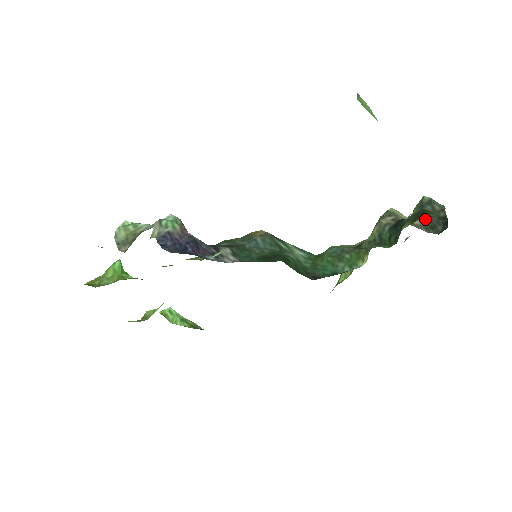
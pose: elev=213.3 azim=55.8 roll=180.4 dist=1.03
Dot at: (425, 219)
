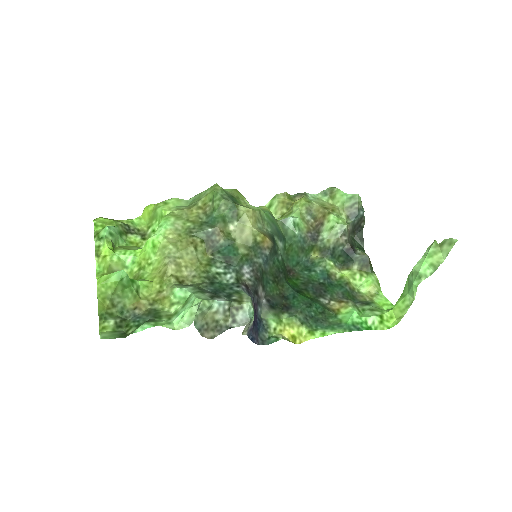
Dot at: (354, 225)
